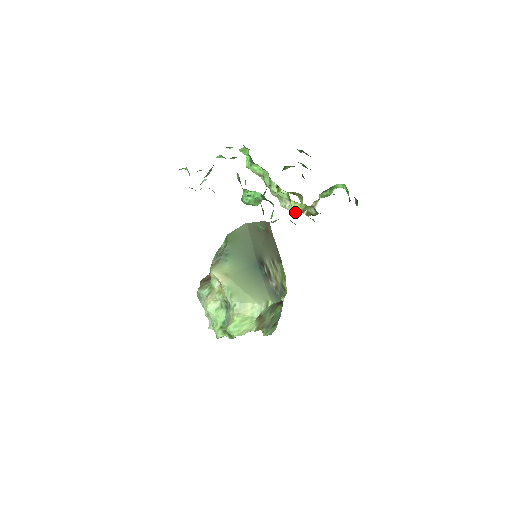
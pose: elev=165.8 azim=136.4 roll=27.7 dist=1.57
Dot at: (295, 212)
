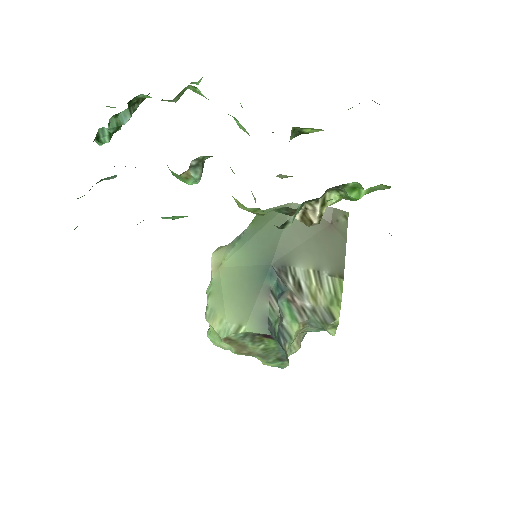
Dot at: occluded
